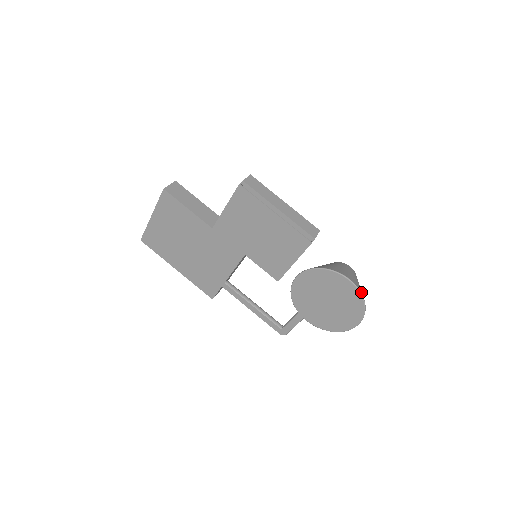
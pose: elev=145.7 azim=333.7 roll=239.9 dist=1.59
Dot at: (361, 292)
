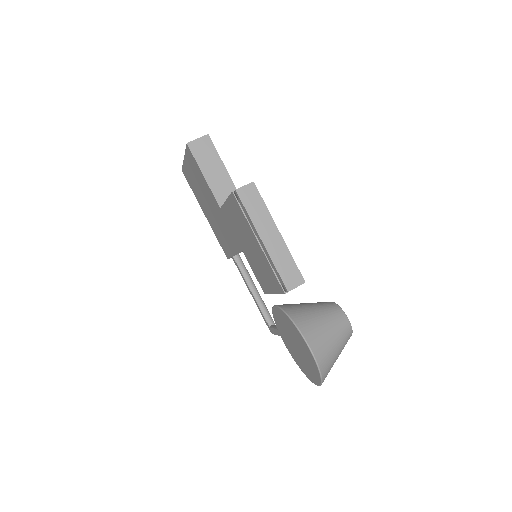
Dot at: (321, 367)
